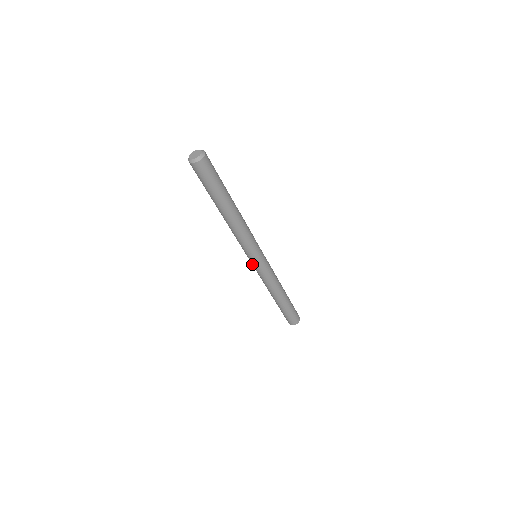
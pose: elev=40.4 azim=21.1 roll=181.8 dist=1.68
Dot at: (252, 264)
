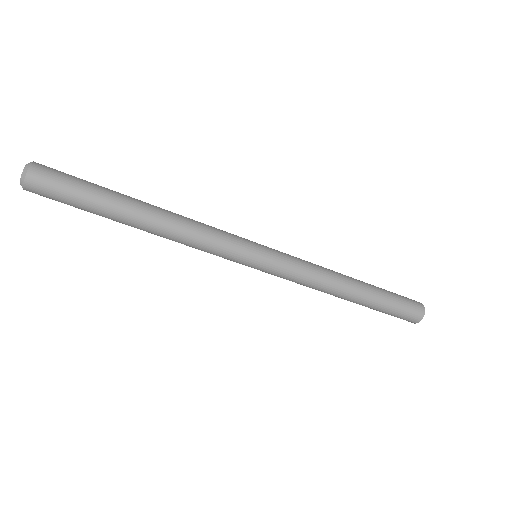
Dot at: occluded
